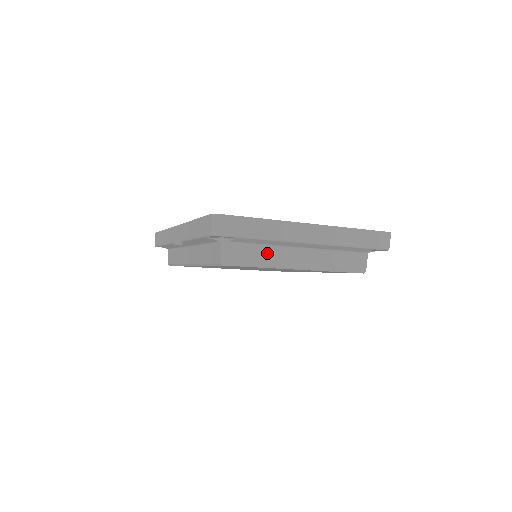
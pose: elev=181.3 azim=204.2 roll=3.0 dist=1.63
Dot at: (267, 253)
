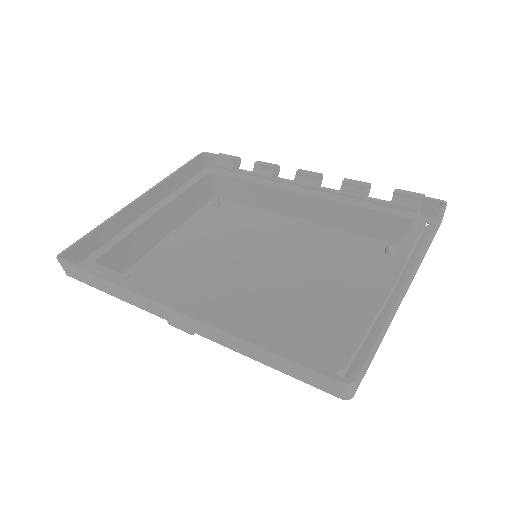
Dot at: occluded
